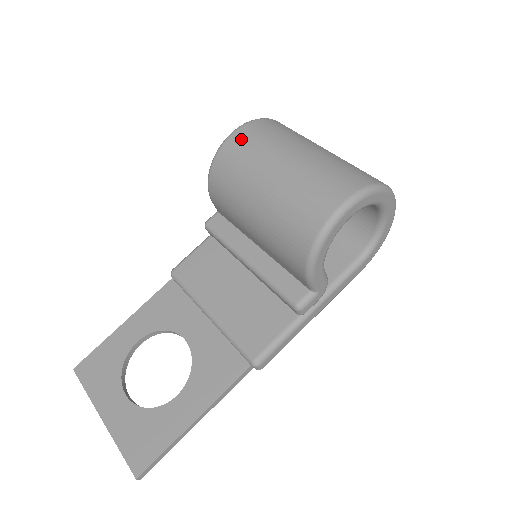
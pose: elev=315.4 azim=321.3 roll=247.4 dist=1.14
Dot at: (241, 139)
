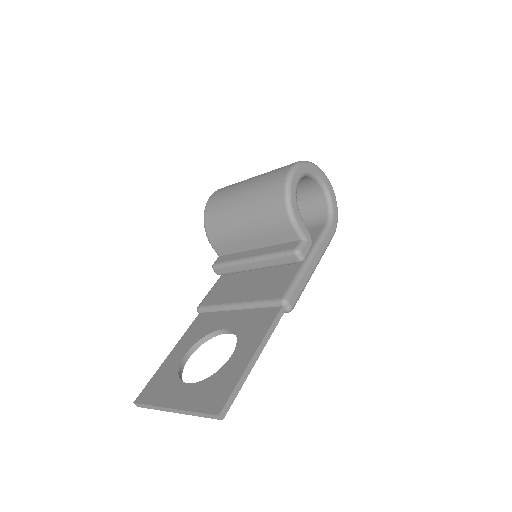
Dot at: (218, 192)
